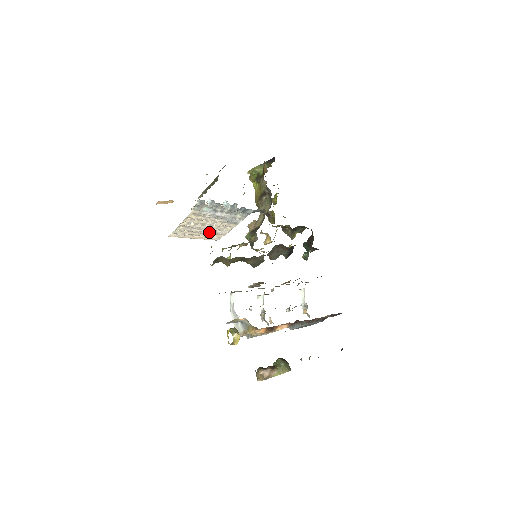
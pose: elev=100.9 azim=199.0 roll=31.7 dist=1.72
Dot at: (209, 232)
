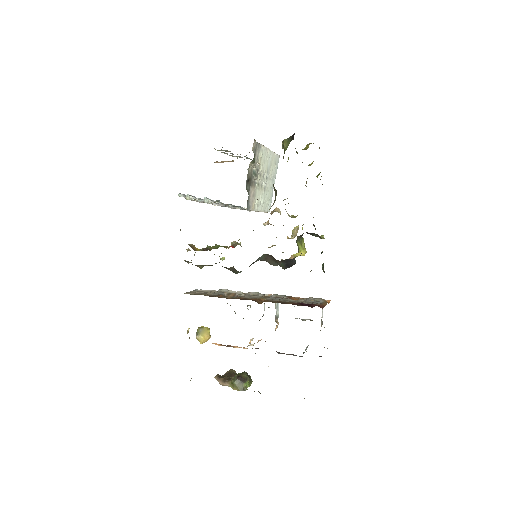
Dot at: occluded
